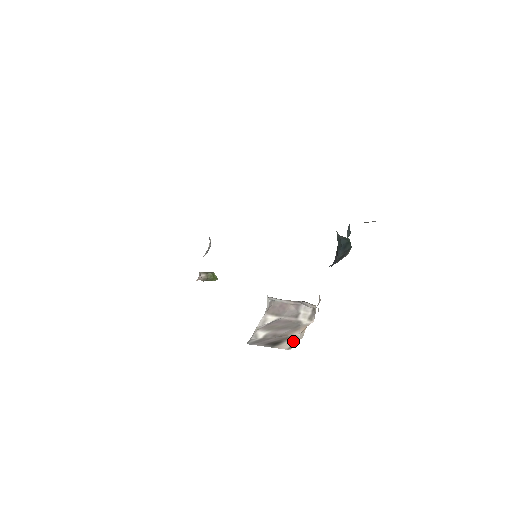
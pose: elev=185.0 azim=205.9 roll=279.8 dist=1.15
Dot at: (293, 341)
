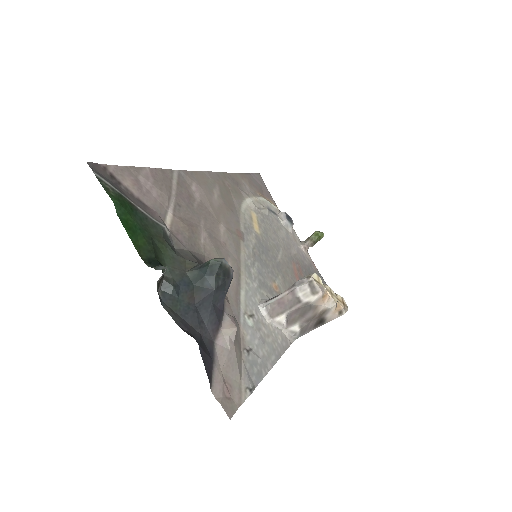
Dot at: (331, 312)
